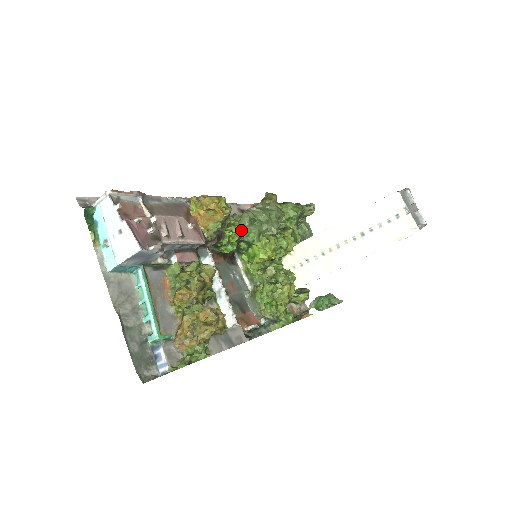
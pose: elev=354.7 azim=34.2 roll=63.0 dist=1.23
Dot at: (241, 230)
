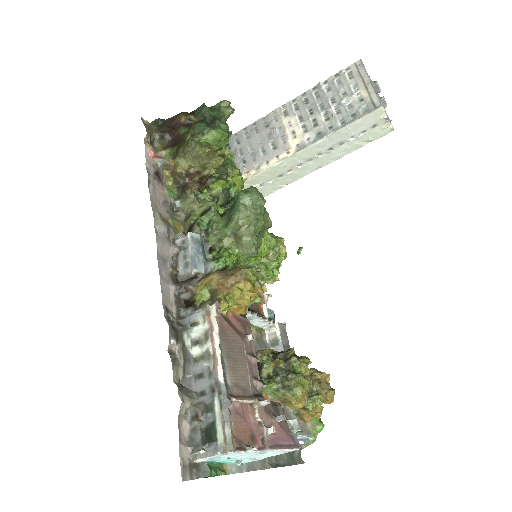
Dot at: (246, 258)
